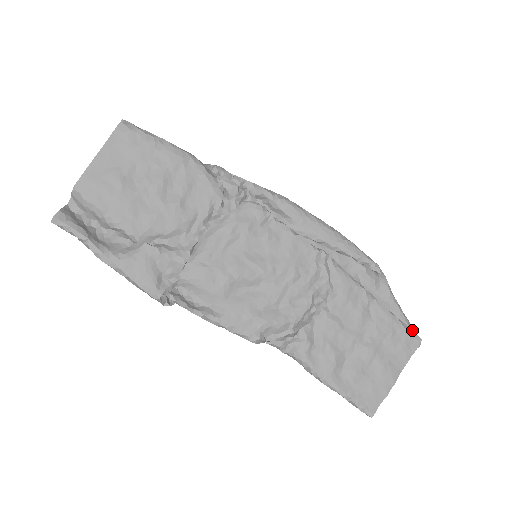
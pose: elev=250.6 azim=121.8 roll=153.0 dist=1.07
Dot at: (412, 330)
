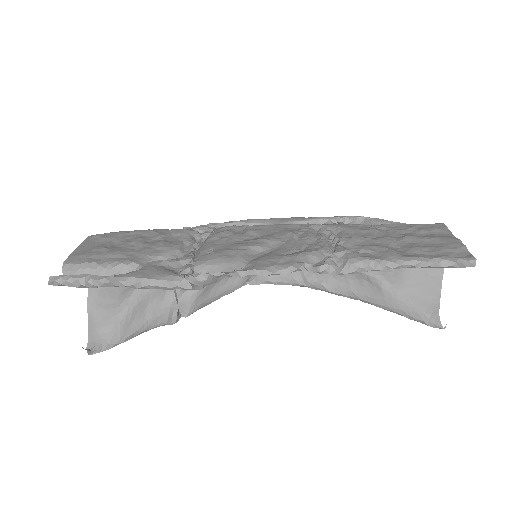
Dot at: (428, 224)
